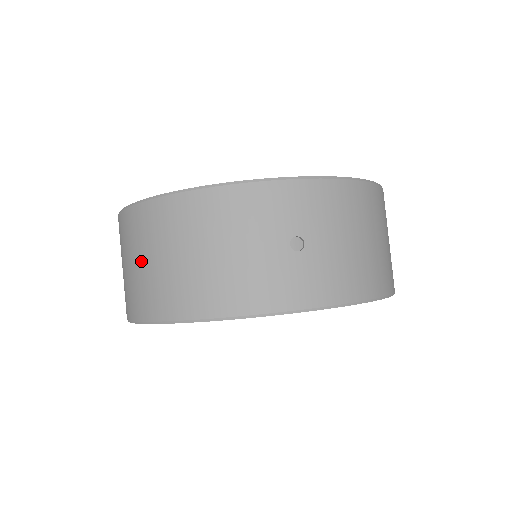
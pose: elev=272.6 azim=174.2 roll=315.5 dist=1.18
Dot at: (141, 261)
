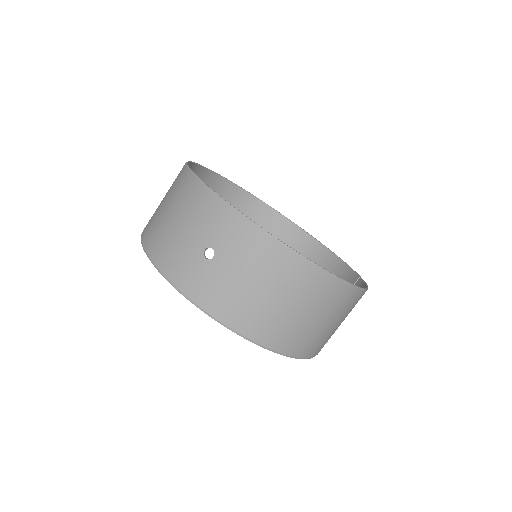
Dot at: occluded
